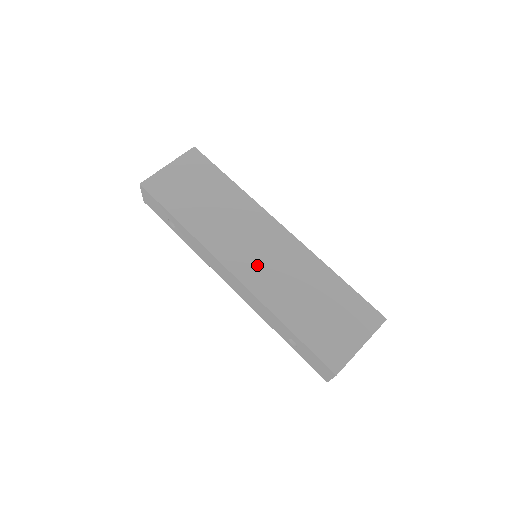
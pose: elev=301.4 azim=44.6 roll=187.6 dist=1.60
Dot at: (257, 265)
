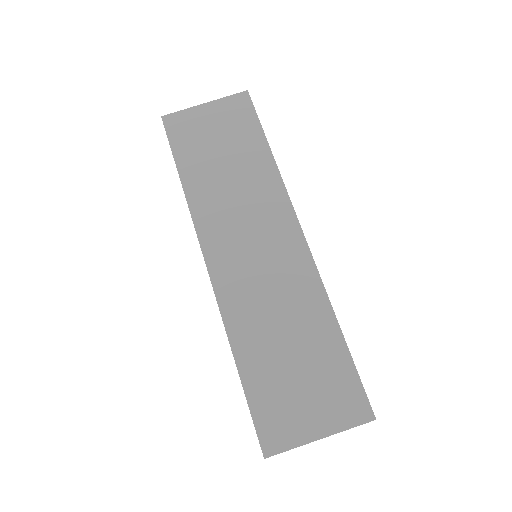
Dot at: (242, 269)
